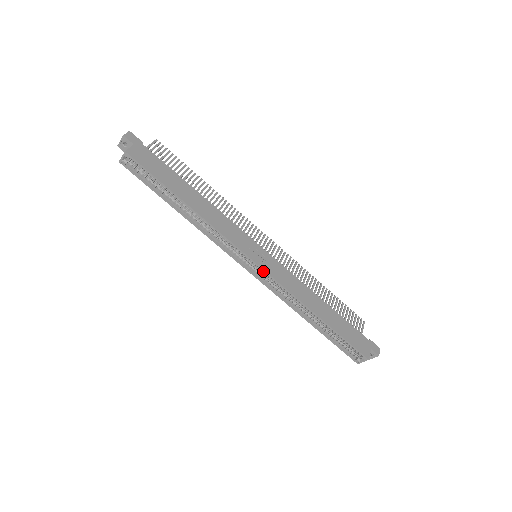
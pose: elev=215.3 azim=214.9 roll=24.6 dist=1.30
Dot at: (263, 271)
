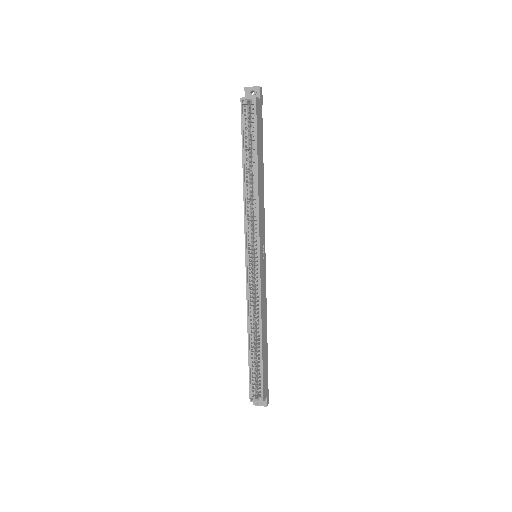
Dot at: (257, 271)
